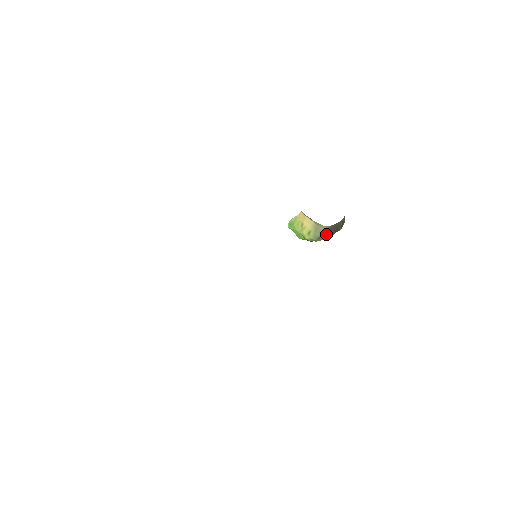
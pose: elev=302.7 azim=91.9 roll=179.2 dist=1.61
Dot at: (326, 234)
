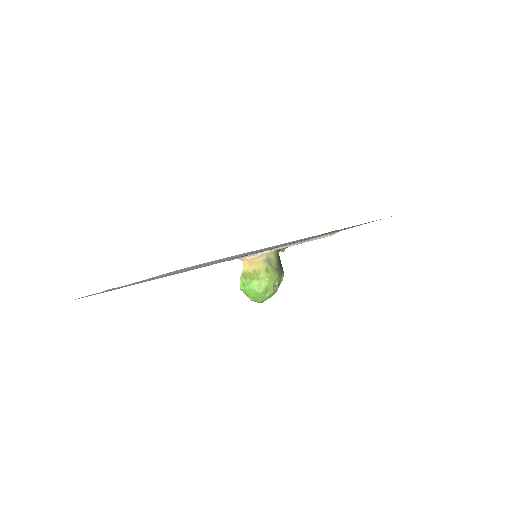
Dot at: (279, 266)
